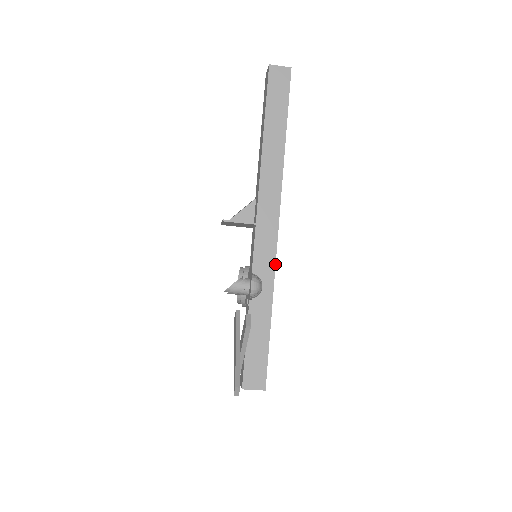
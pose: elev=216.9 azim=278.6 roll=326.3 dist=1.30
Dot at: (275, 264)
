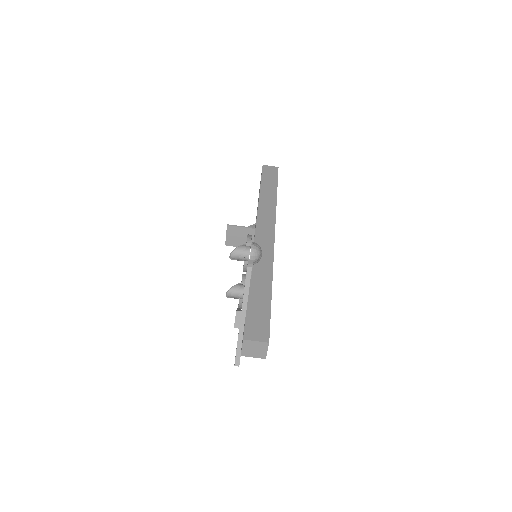
Dot at: (273, 254)
